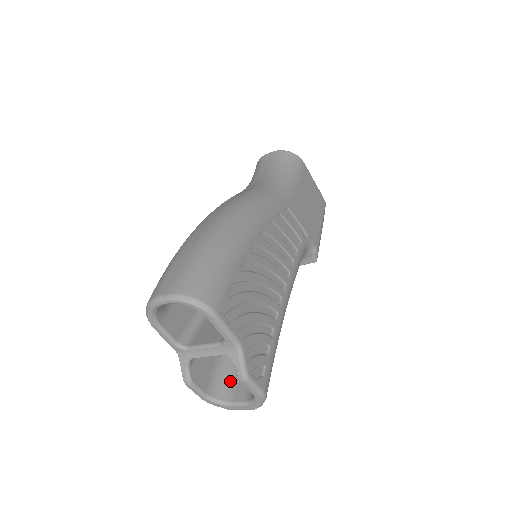
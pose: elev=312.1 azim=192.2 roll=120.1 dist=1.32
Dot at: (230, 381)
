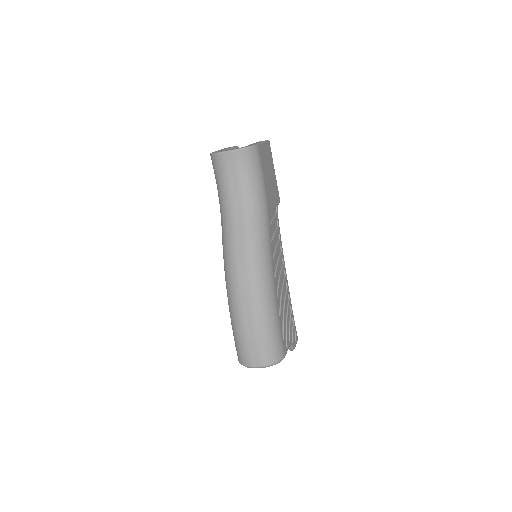
Dot at: occluded
